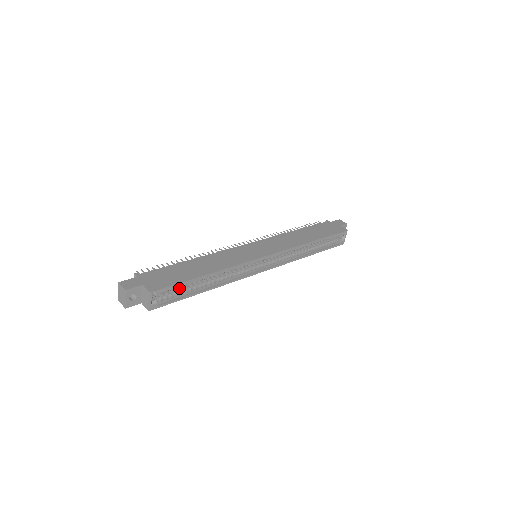
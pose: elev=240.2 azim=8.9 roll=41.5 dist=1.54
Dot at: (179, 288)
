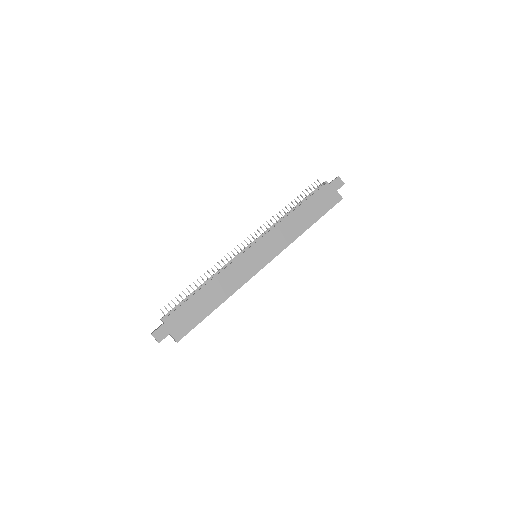
Dot at: occluded
